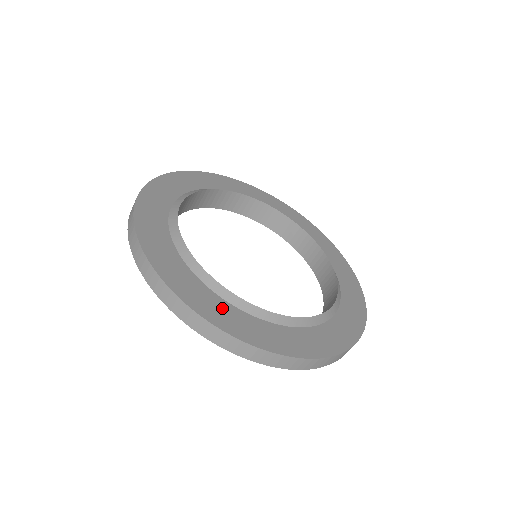
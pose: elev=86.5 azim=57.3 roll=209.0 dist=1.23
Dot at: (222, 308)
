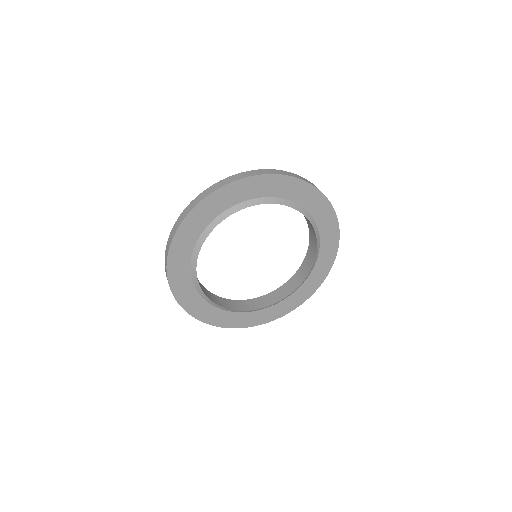
Dot at: (193, 297)
